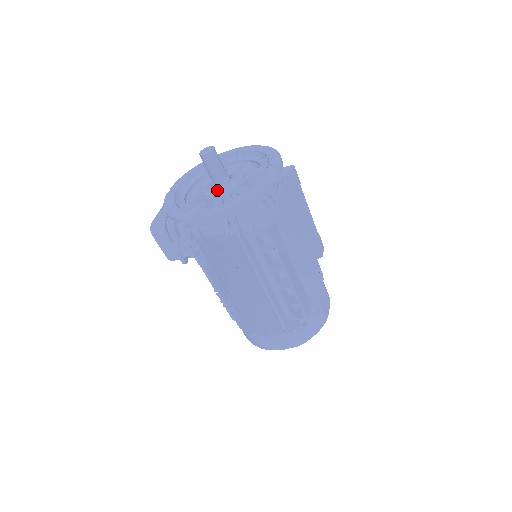
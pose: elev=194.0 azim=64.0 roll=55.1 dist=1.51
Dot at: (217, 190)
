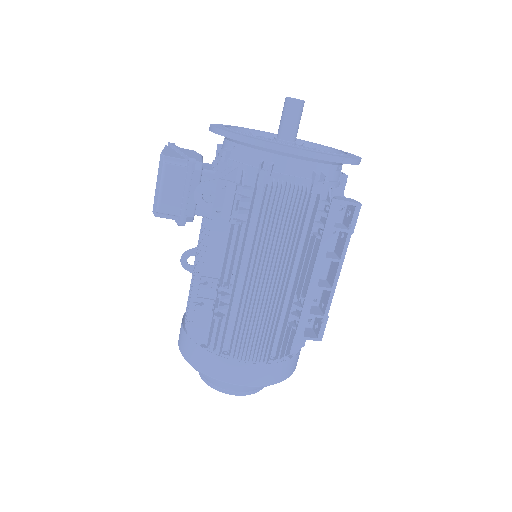
Dot at: occluded
